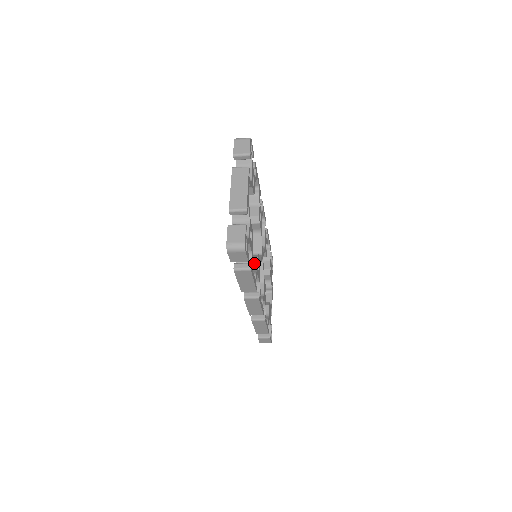
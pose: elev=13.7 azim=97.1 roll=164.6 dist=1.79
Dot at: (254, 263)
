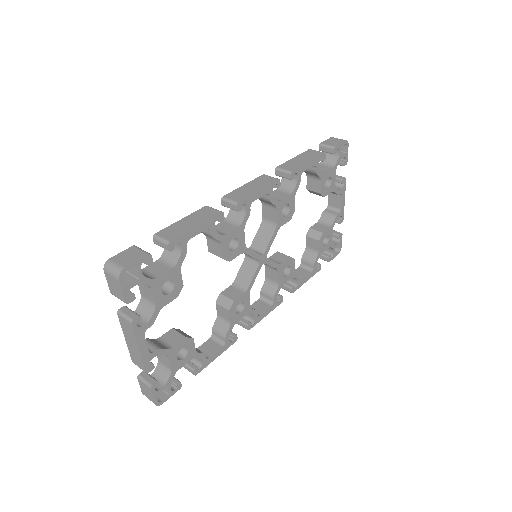
Dot at: (227, 316)
